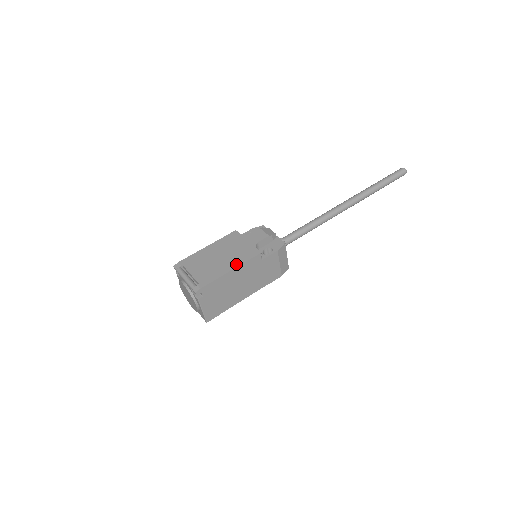
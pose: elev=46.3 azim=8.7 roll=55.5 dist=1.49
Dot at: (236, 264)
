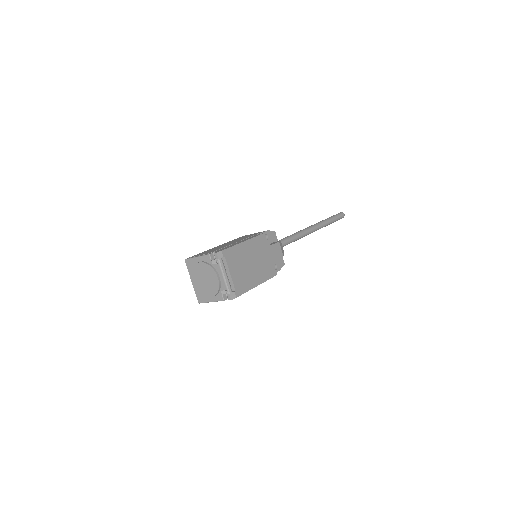
Dot at: (261, 280)
